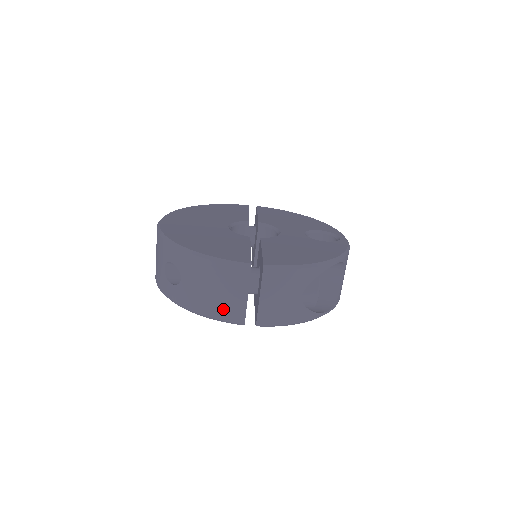
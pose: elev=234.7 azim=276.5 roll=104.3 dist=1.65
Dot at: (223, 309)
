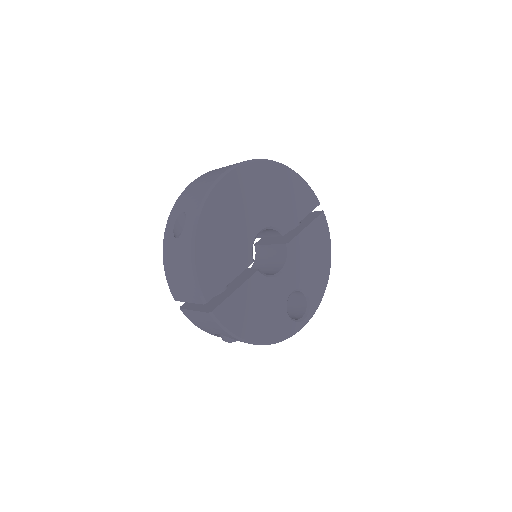
Dot at: (173, 284)
